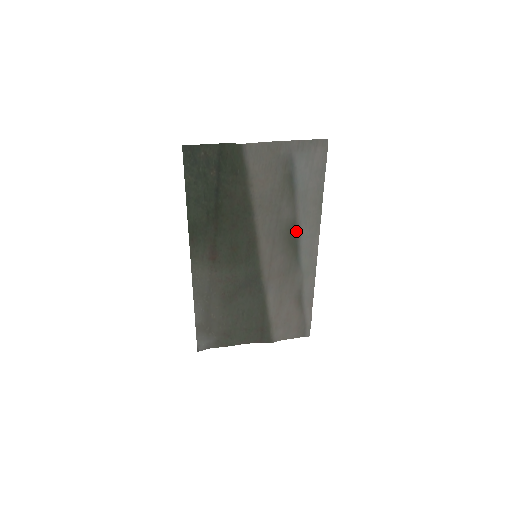
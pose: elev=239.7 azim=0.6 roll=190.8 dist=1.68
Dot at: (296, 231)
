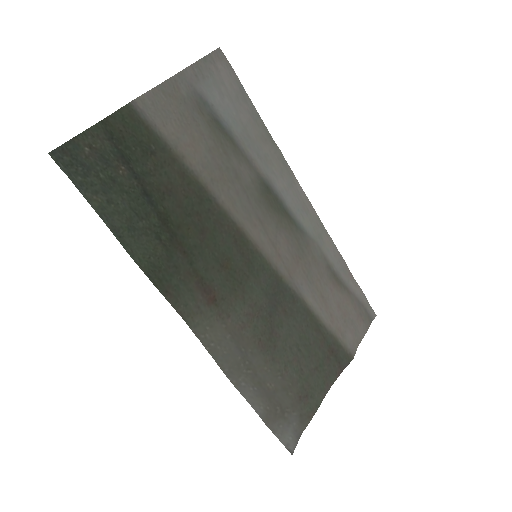
Dot at: (271, 191)
